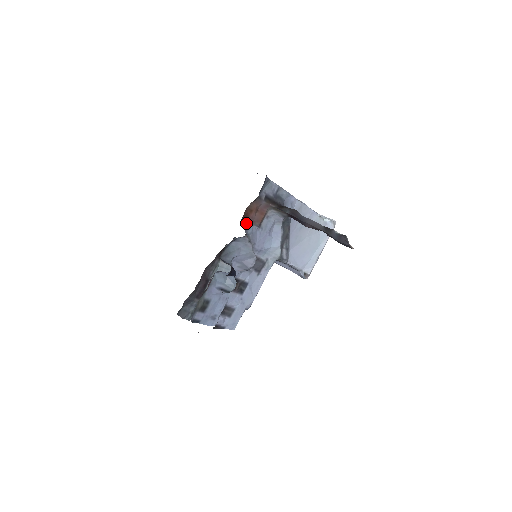
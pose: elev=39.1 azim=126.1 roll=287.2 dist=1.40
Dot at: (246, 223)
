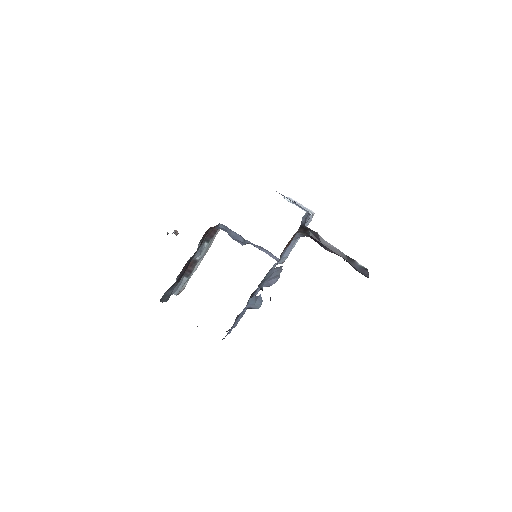
Dot at: (282, 252)
